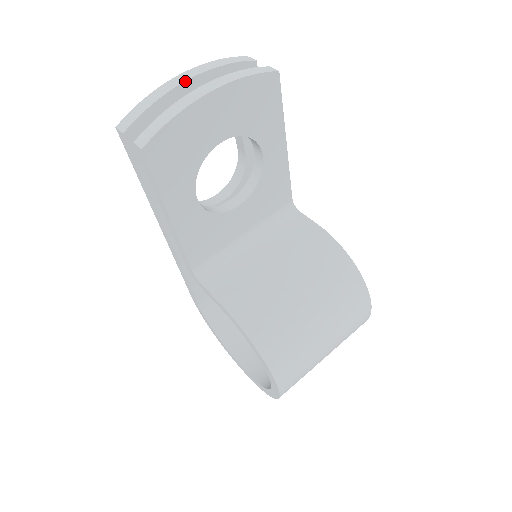
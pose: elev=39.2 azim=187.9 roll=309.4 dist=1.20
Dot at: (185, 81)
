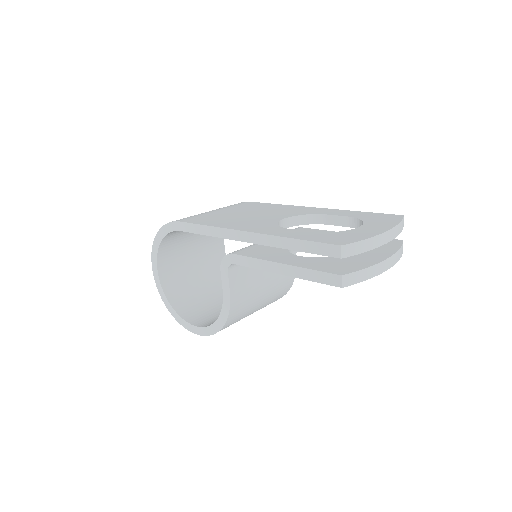
Dot at: (386, 243)
